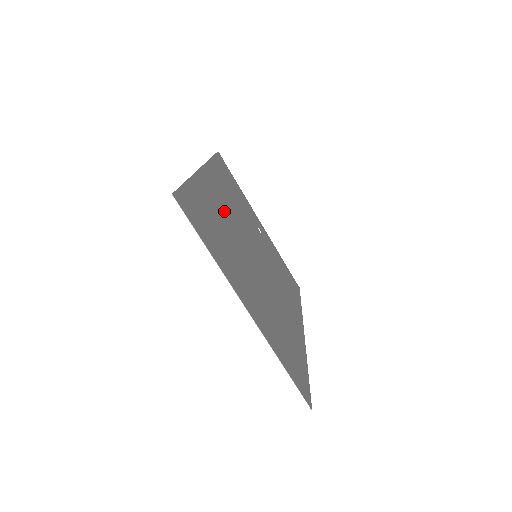
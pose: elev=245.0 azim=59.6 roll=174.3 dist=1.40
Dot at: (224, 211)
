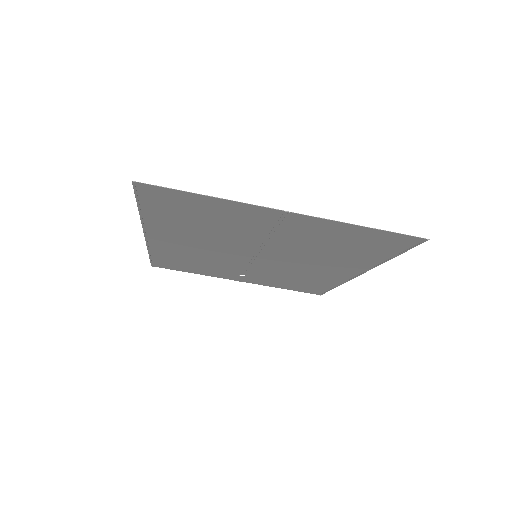
Dot at: (195, 240)
